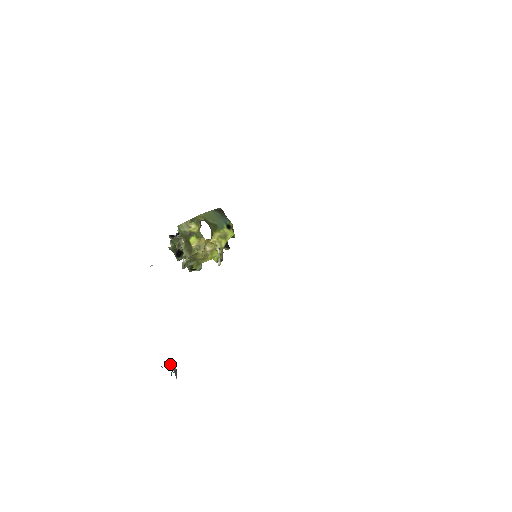
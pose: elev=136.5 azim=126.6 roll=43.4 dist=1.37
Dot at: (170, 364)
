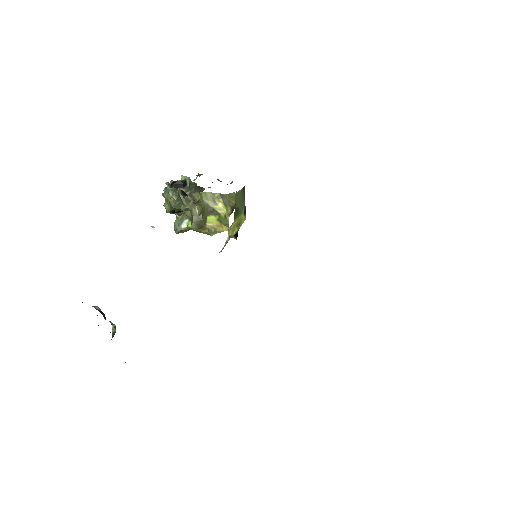
Dot at: (112, 325)
